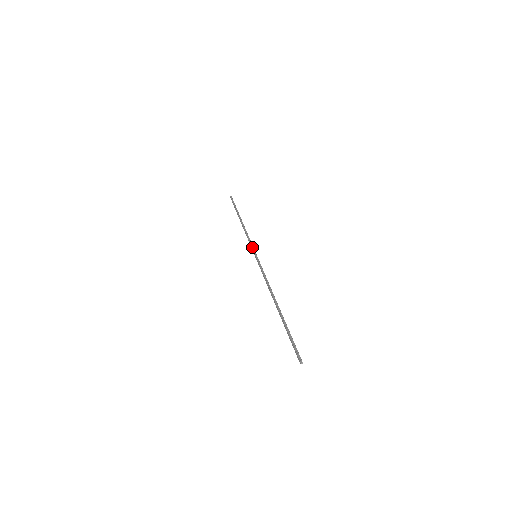
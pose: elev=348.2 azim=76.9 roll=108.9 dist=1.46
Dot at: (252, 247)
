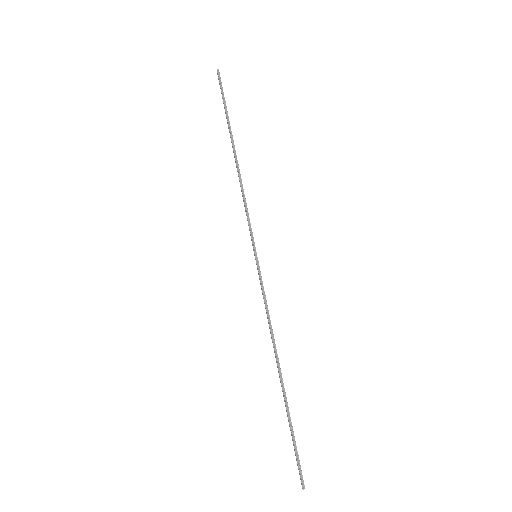
Dot at: (251, 233)
